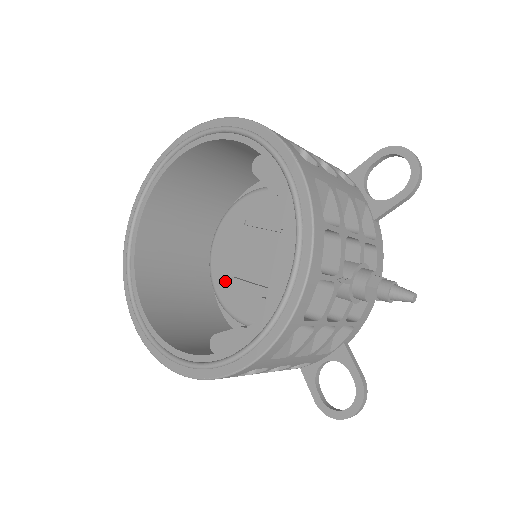
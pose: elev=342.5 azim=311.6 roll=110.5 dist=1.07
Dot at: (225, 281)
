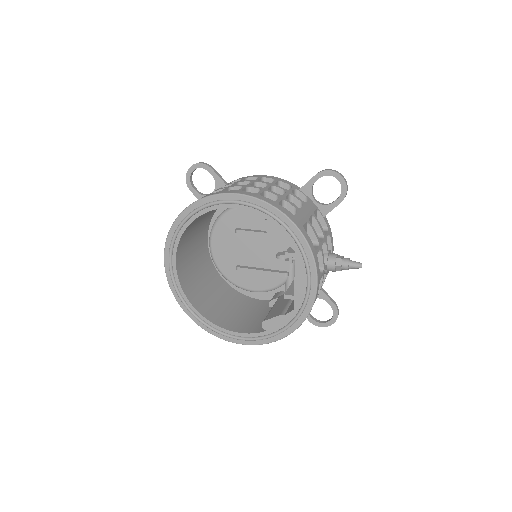
Dot at: (230, 269)
